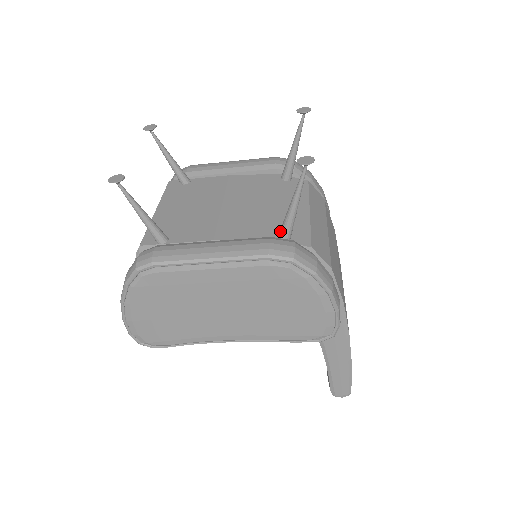
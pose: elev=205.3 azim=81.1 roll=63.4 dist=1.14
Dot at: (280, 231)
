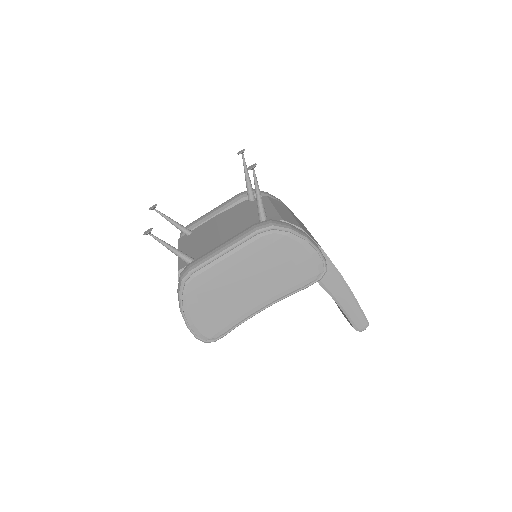
Dot at: (259, 219)
